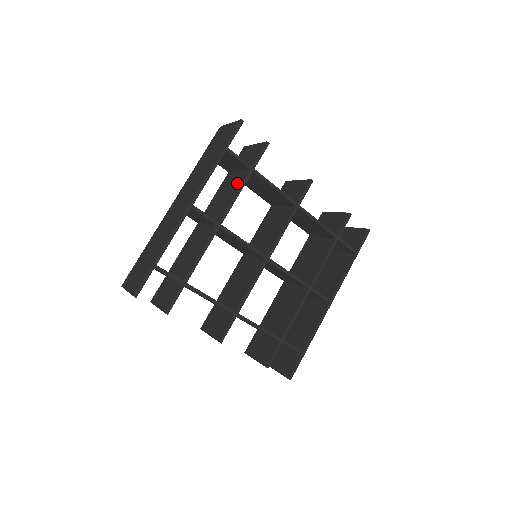
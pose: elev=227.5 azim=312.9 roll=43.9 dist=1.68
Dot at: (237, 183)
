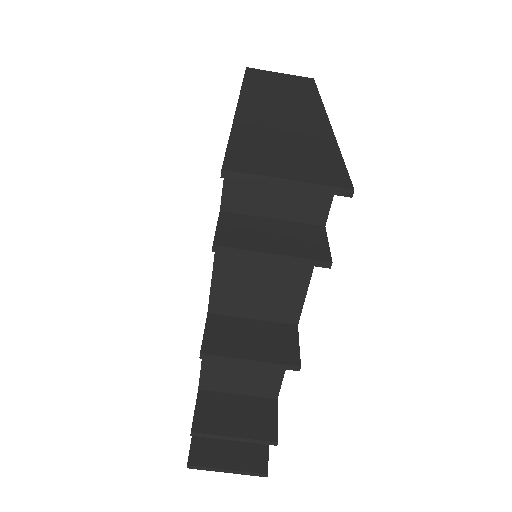
Dot at: occluded
